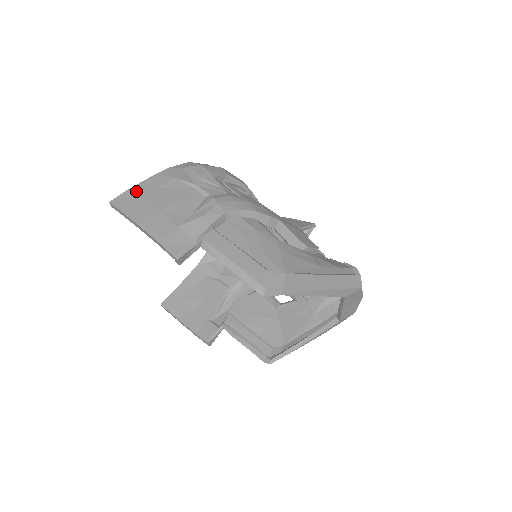
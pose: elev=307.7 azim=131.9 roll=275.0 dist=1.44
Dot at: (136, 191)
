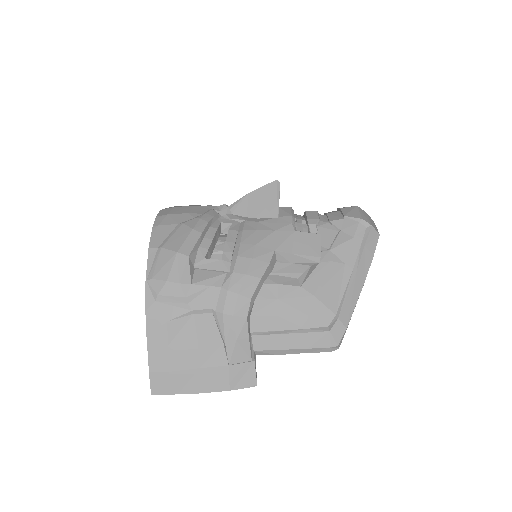
Dot at: (157, 367)
